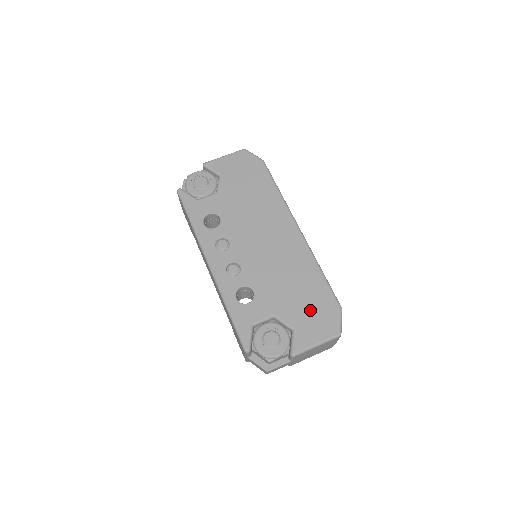
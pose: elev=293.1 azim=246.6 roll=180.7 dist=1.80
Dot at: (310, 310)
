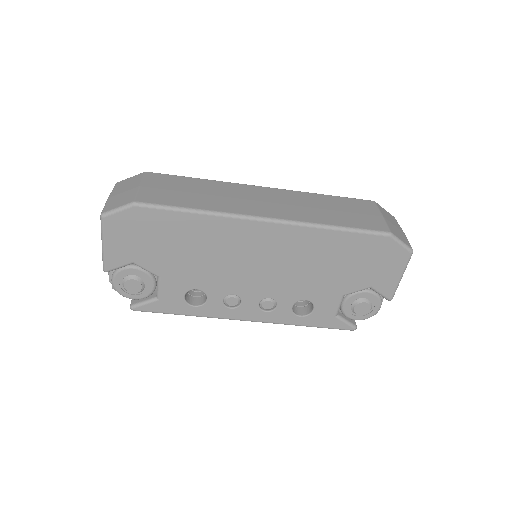
Dot at: (366, 265)
